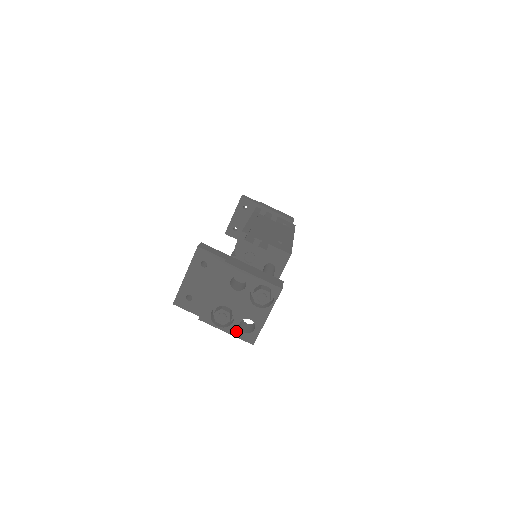
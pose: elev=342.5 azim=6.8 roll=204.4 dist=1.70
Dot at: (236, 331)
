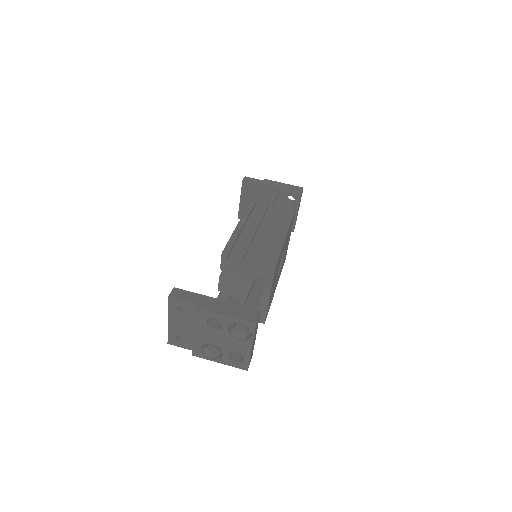
Dot at: (228, 361)
